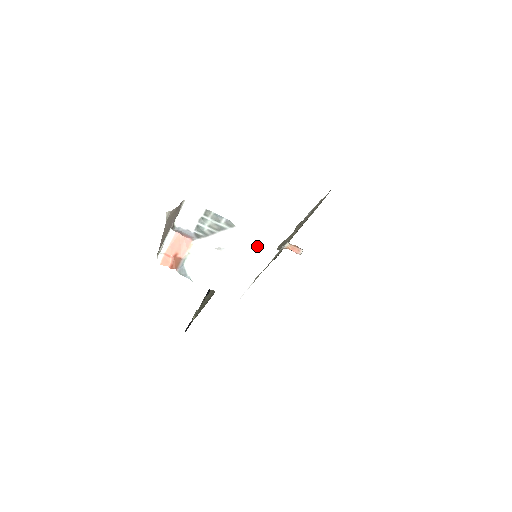
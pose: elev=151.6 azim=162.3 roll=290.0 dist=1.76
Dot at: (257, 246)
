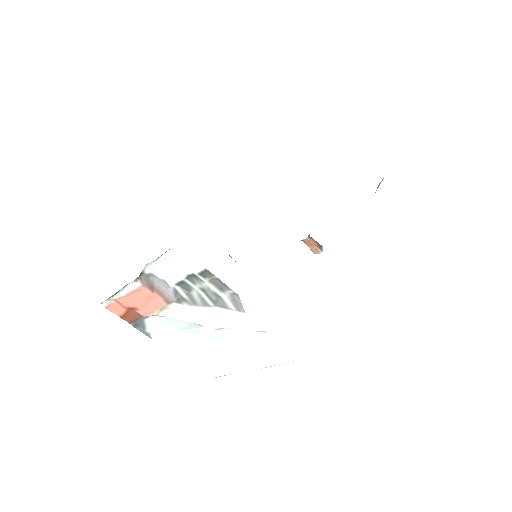
Dot at: (266, 344)
